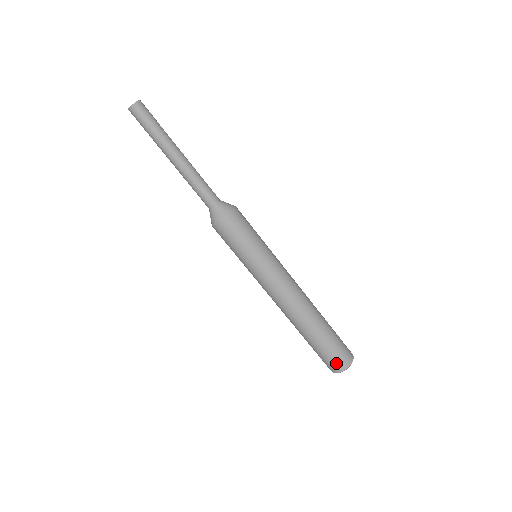
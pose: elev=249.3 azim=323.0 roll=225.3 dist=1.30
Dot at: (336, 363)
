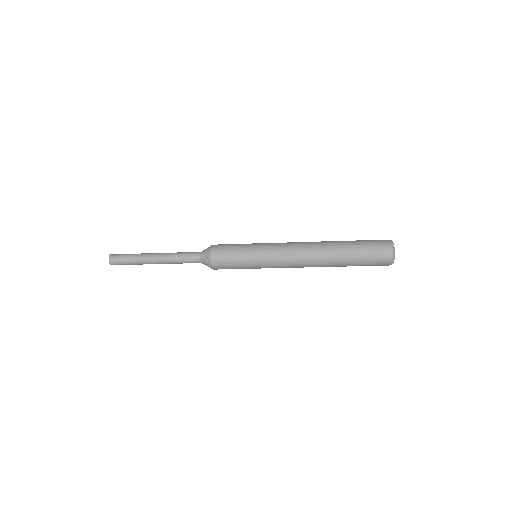
Dot at: occluded
